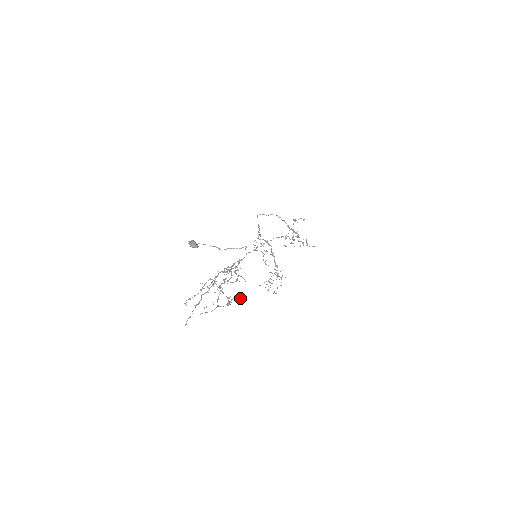
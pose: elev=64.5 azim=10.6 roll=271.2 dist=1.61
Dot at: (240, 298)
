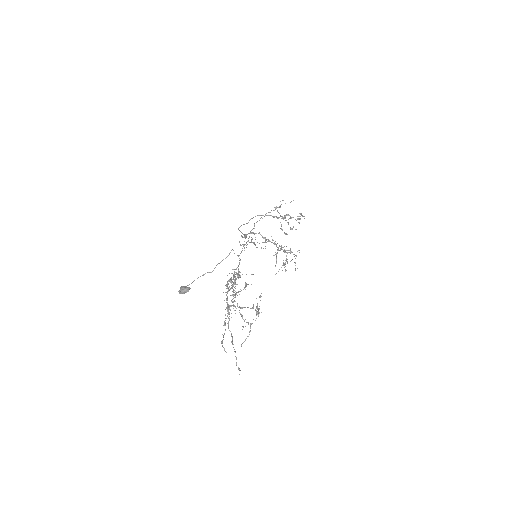
Dot at: (260, 296)
